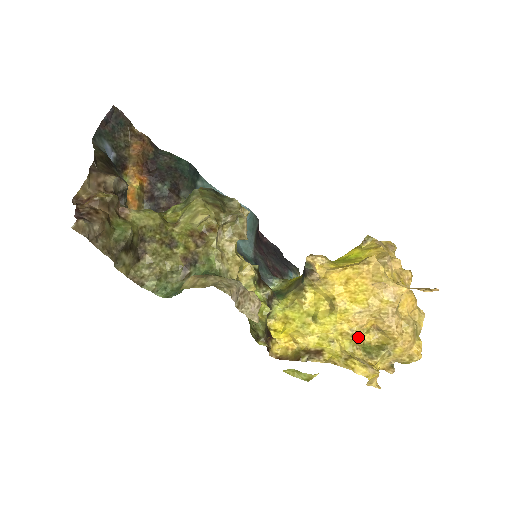
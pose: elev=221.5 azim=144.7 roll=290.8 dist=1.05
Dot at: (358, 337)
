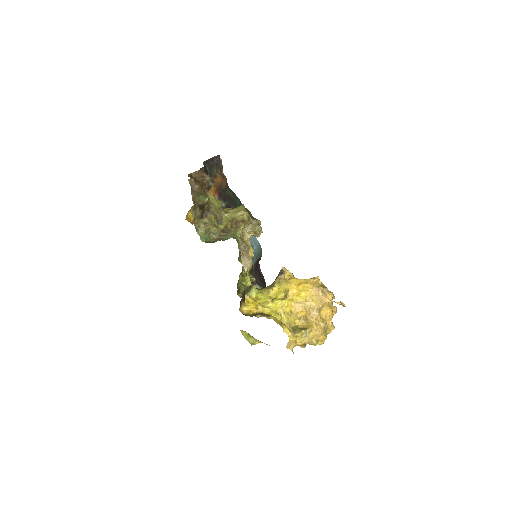
Dot at: (293, 319)
